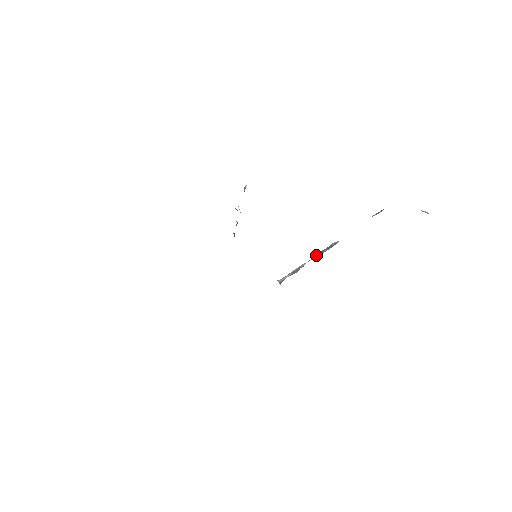
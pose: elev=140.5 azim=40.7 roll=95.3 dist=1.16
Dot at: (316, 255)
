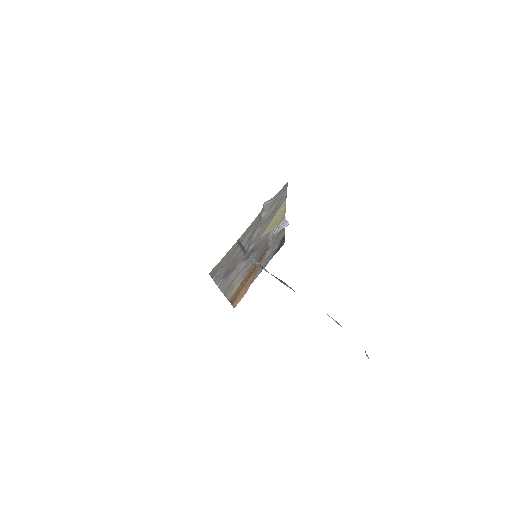
Dot at: (278, 279)
